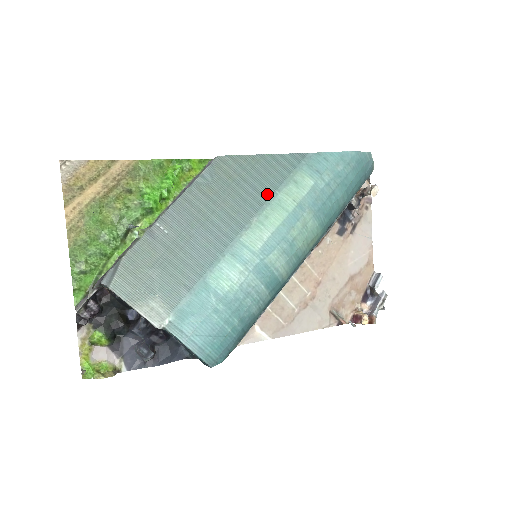
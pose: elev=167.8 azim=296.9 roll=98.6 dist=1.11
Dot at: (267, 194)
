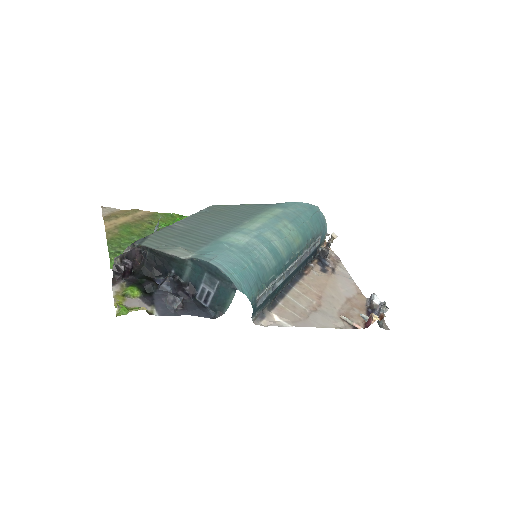
Dot at: (251, 215)
